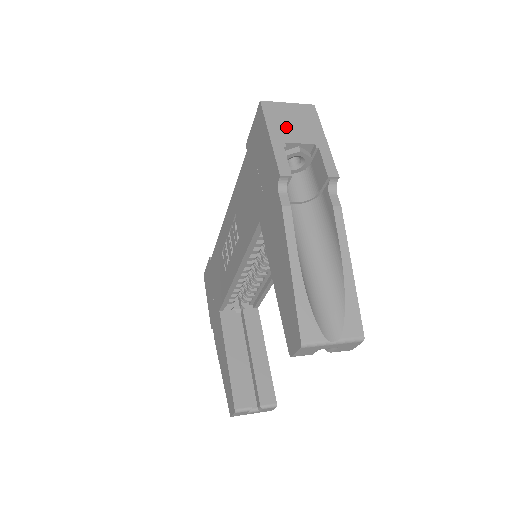
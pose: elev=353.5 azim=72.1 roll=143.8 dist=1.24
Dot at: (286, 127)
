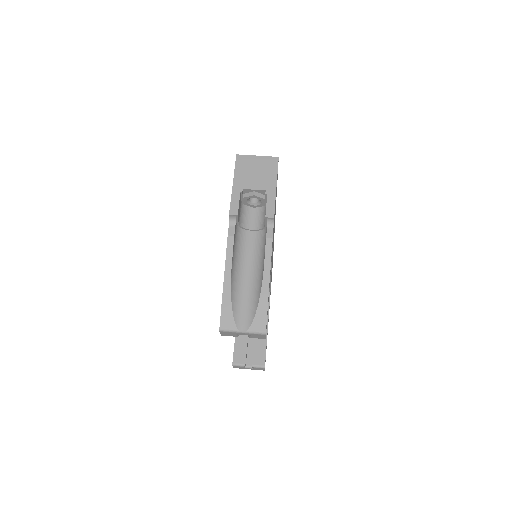
Dot at: (248, 176)
